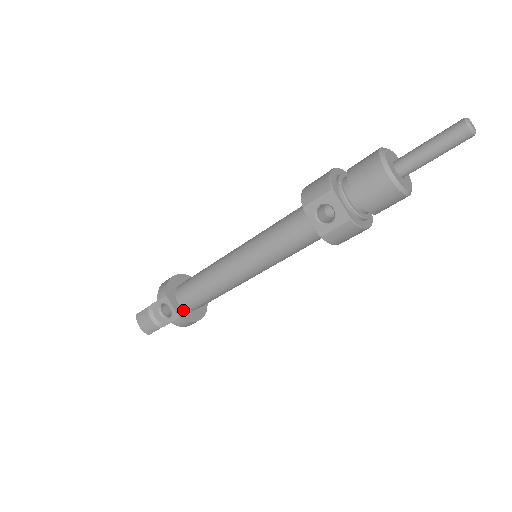
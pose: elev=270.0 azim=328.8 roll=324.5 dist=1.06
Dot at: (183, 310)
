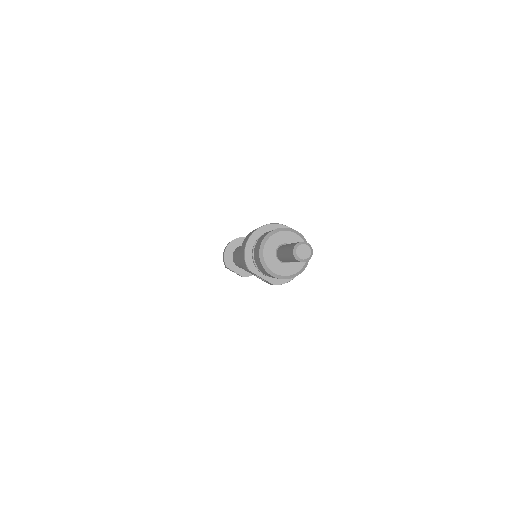
Dot at: (244, 270)
